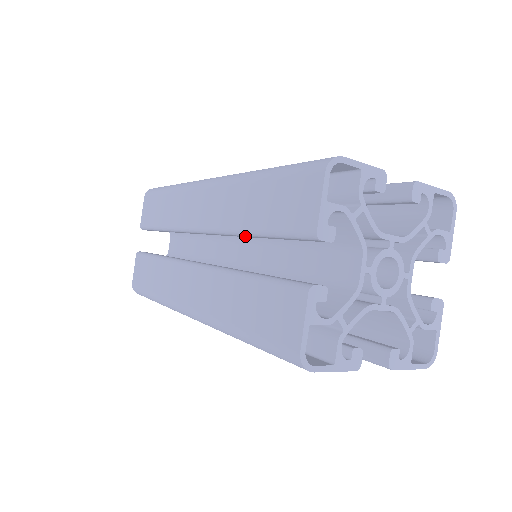
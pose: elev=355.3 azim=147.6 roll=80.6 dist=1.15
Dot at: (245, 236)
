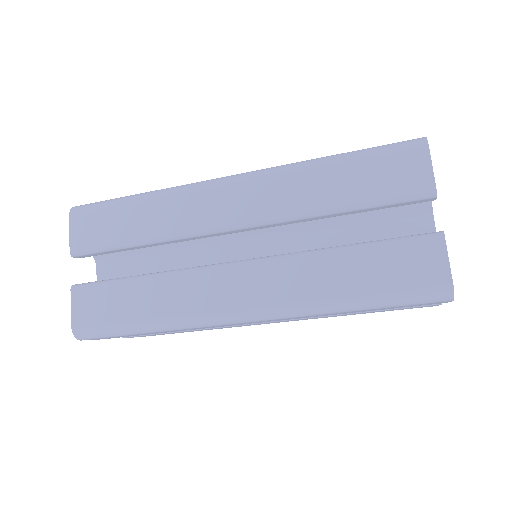
Dot at: (319, 217)
